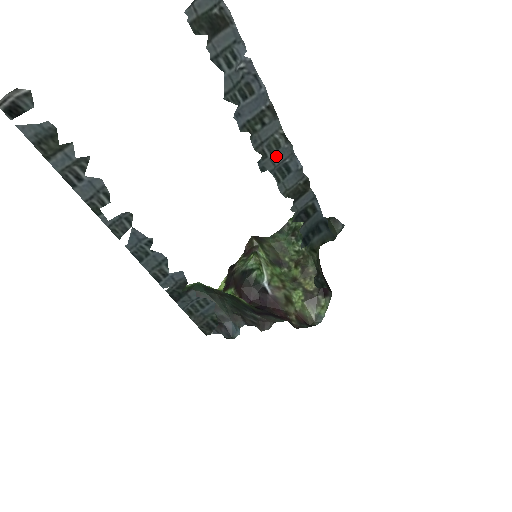
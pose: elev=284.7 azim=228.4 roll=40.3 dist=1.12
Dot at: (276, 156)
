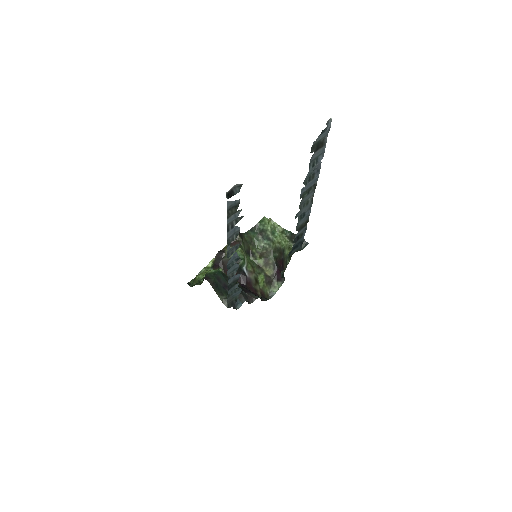
Dot at: (304, 209)
